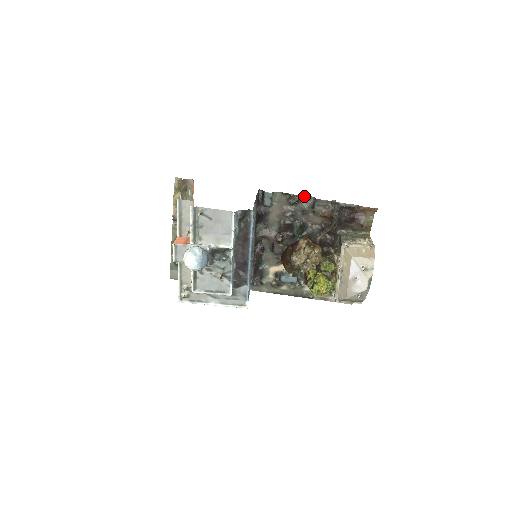
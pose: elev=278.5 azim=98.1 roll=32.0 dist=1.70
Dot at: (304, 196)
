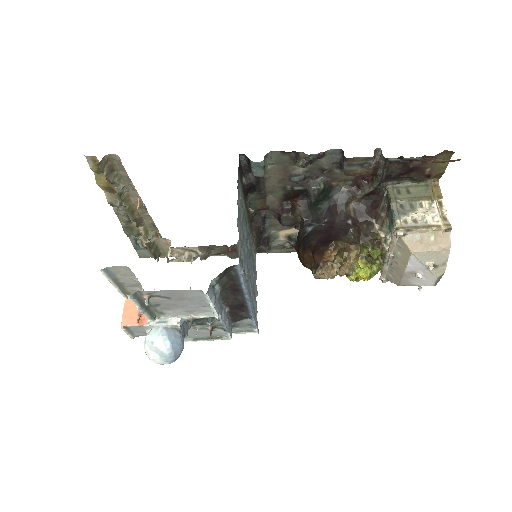
Dot at: (323, 153)
